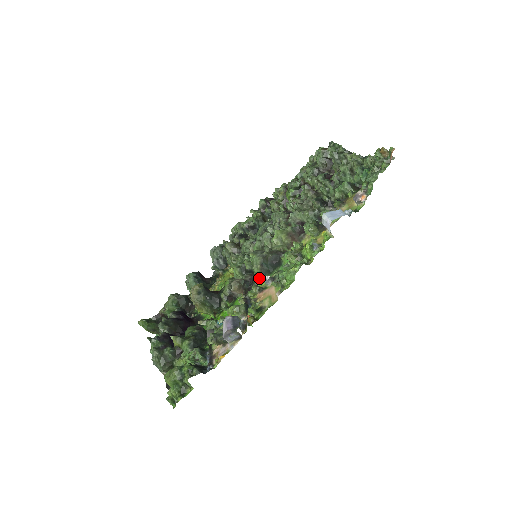
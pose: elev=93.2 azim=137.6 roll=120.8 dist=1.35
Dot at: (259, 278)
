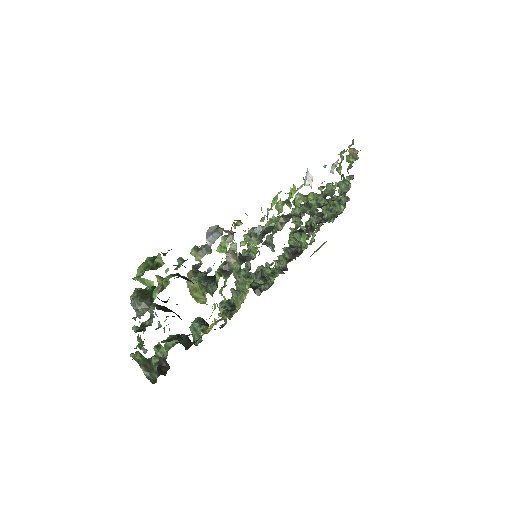
Dot at: (254, 246)
